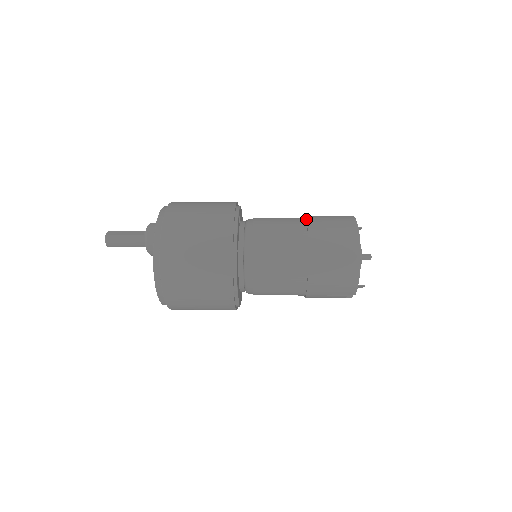
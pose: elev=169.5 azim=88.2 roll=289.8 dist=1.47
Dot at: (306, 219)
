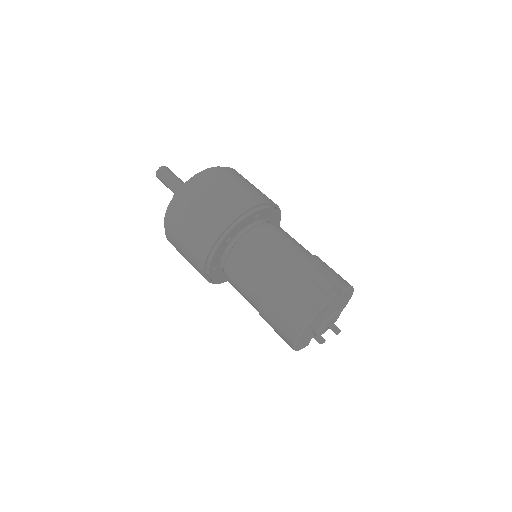
Dot at: (276, 281)
